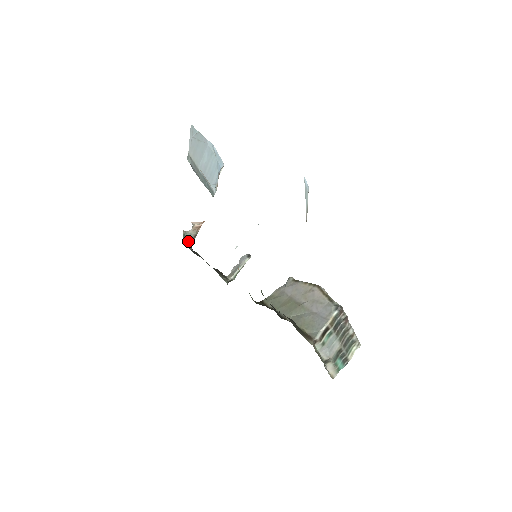
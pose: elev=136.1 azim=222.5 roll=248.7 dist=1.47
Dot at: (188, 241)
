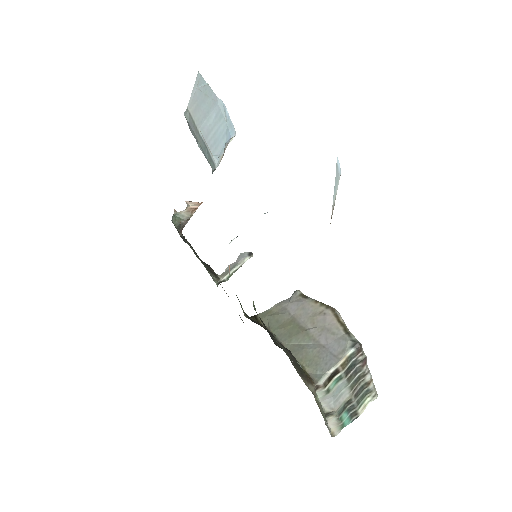
Dot at: (178, 224)
